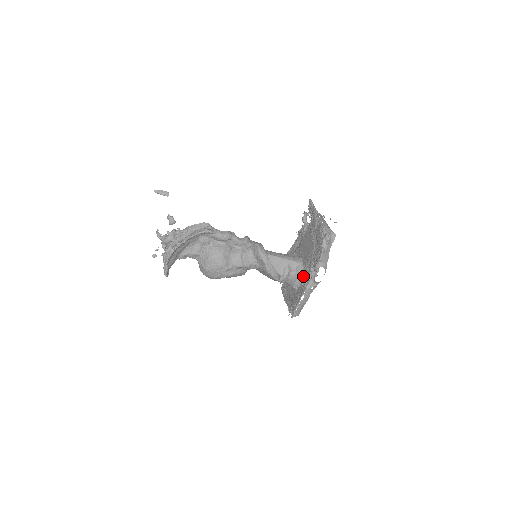
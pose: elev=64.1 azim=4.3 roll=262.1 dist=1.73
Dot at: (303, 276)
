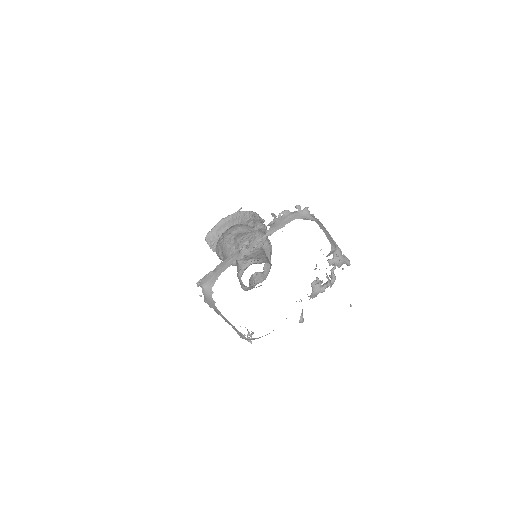
Dot at: occluded
